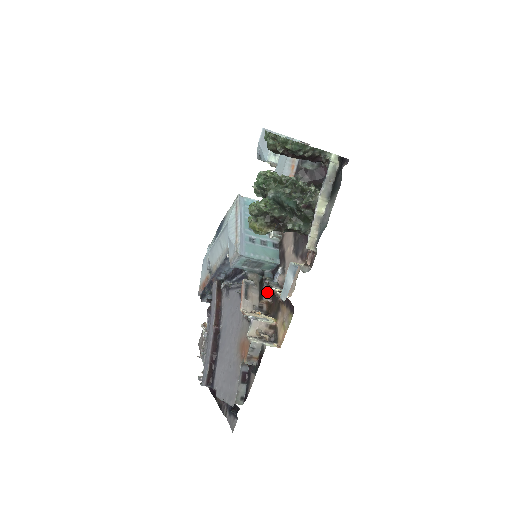
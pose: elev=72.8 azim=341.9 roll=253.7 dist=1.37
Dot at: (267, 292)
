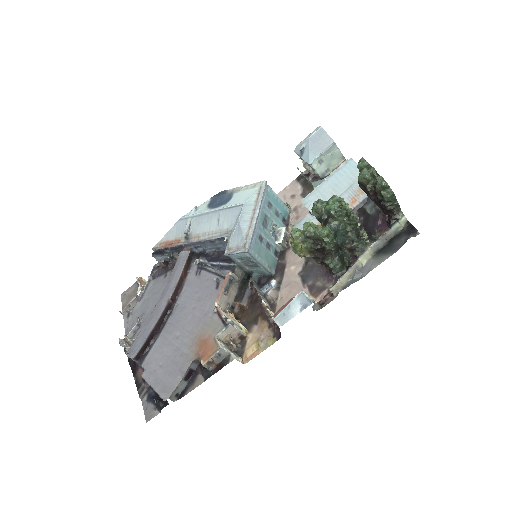
Dot at: (247, 296)
